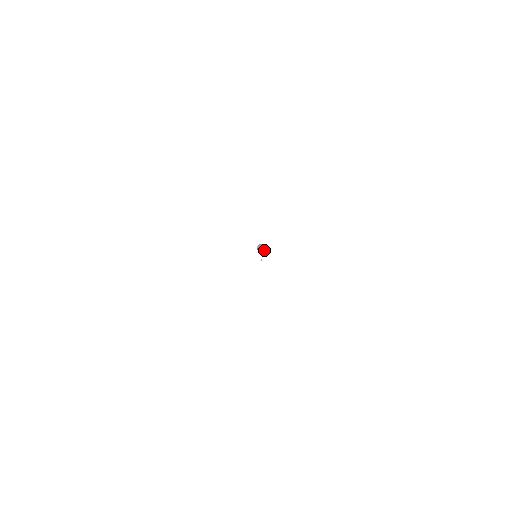
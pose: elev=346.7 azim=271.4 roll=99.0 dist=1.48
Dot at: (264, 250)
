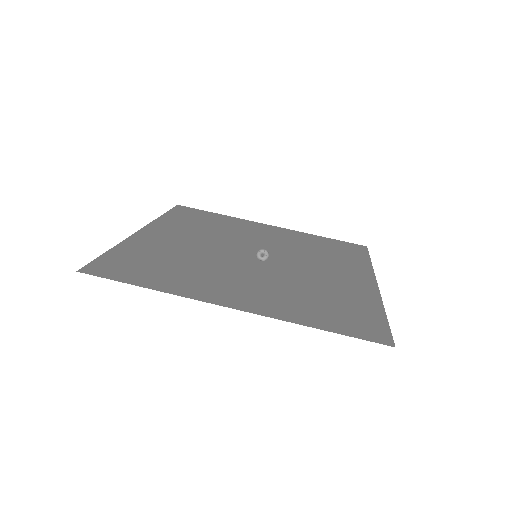
Dot at: (265, 256)
